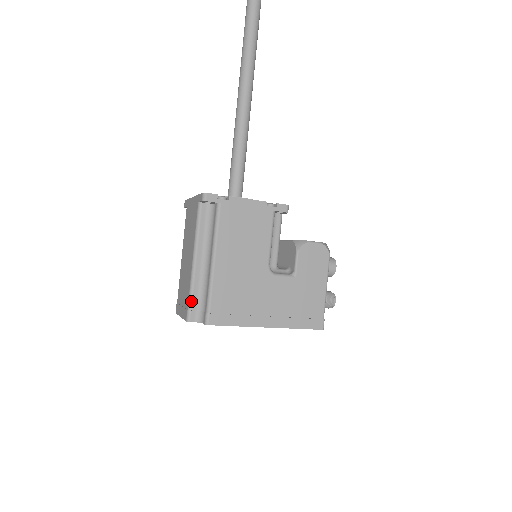
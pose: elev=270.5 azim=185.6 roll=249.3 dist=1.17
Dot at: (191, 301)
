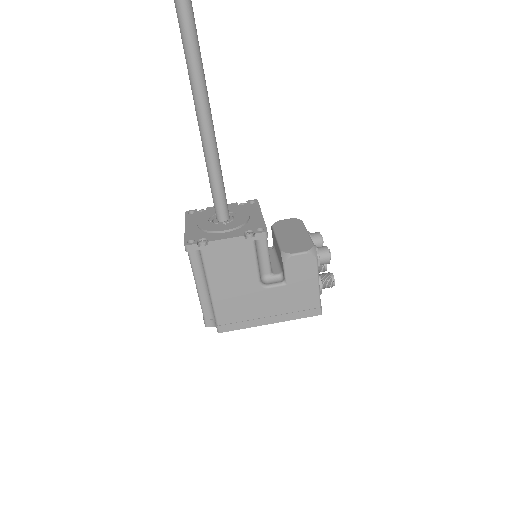
Dot at: (204, 314)
